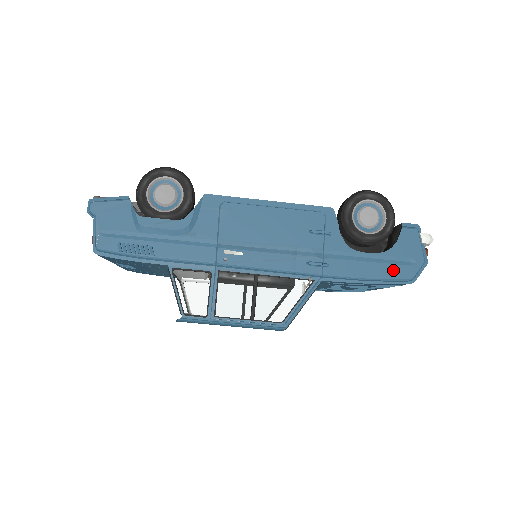
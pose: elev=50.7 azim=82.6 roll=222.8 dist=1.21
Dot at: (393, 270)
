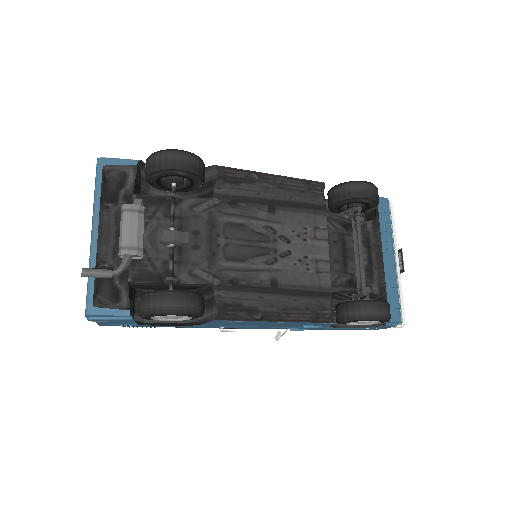
Dot at: occluded
